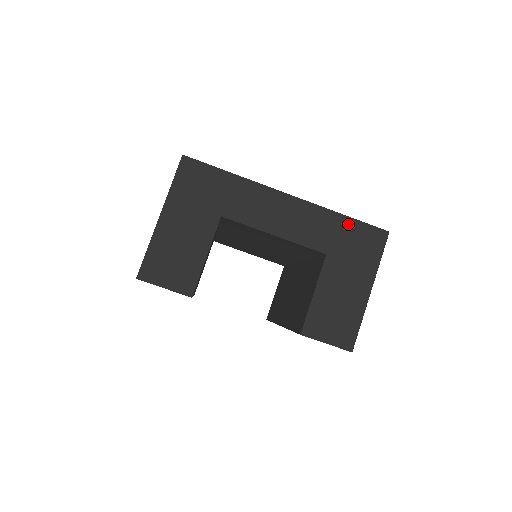
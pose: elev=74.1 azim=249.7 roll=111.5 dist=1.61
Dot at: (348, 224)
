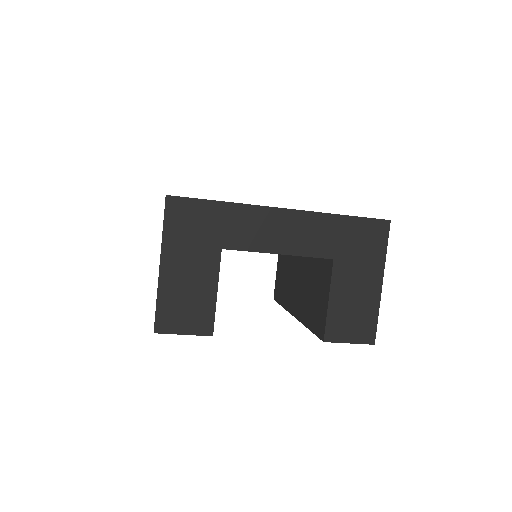
Dot at: (349, 223)
